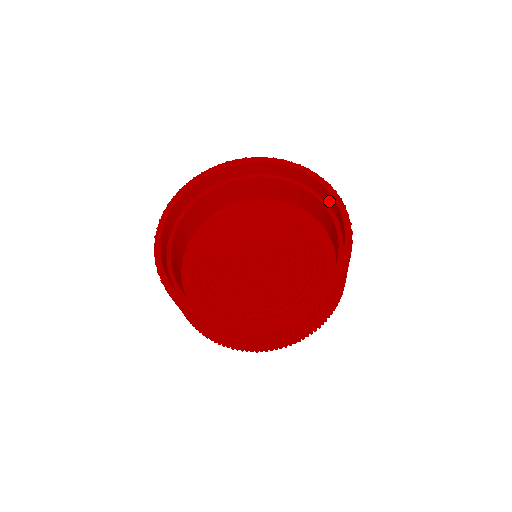
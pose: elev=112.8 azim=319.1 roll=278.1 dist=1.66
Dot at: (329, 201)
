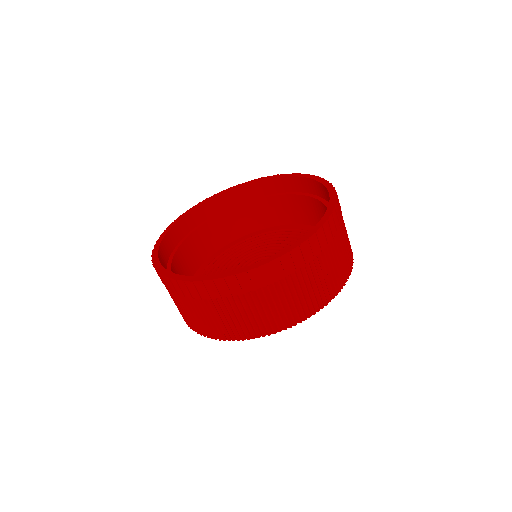
Dot at: (316, 190)
